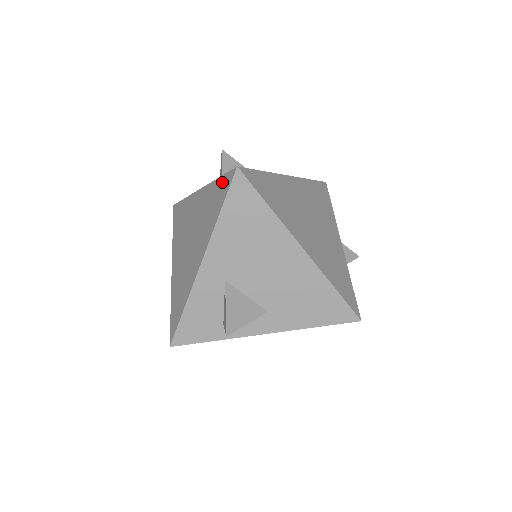
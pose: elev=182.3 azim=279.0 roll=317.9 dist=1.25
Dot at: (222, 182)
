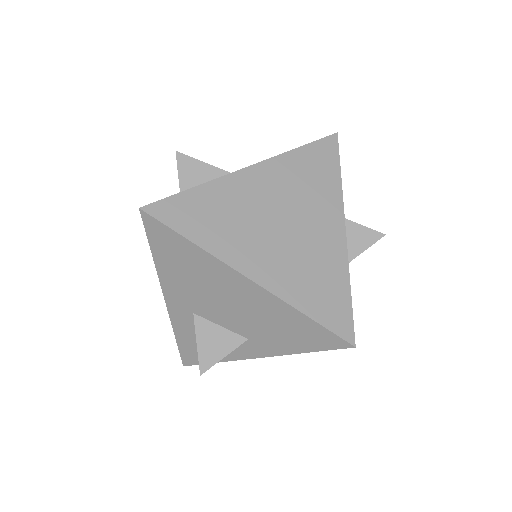
Dot at: occluded
